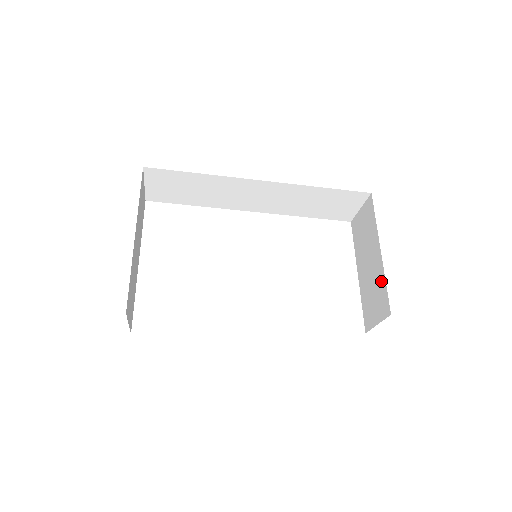
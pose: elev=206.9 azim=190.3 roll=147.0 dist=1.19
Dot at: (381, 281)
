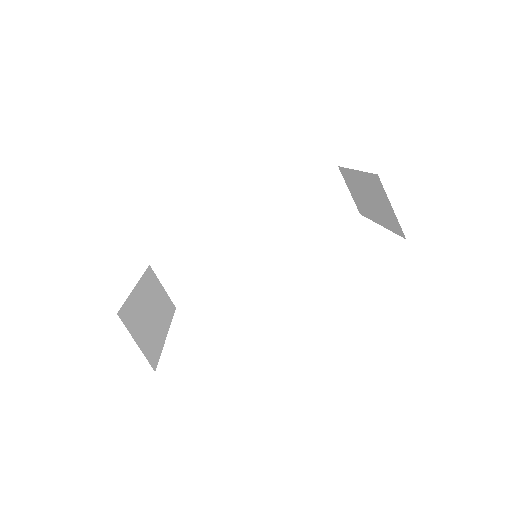
Dot at: (367, 180)
